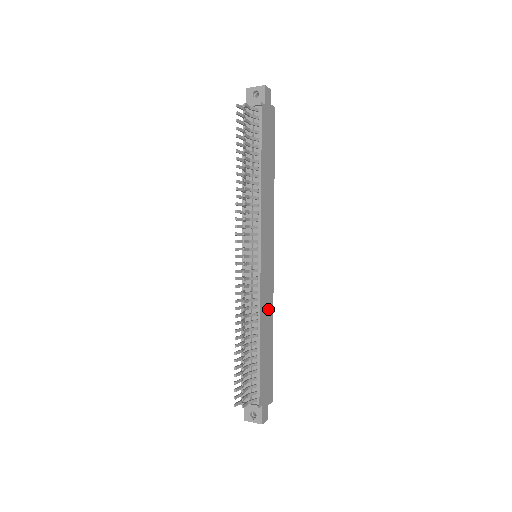
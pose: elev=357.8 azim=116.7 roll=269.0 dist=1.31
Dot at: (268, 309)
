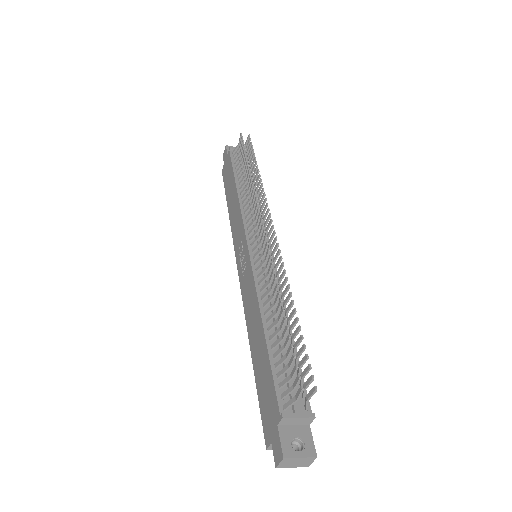
Dot at: occluded
